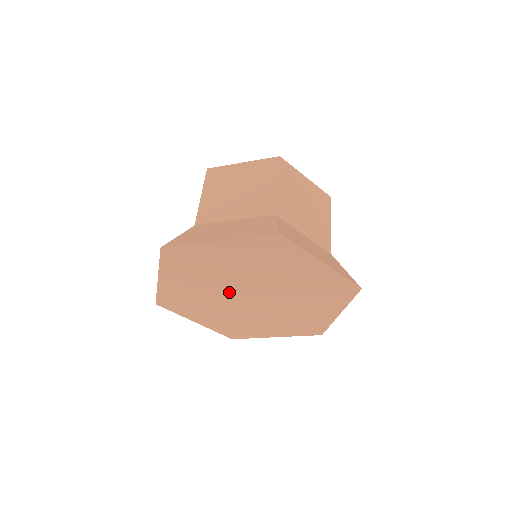
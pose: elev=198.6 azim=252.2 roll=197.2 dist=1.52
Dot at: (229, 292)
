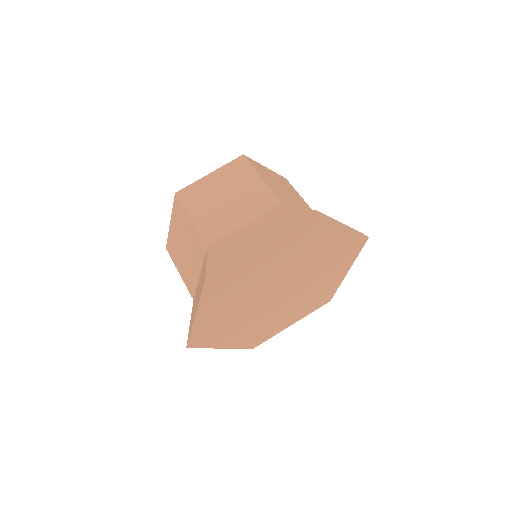
Dot at: (264, 306)
